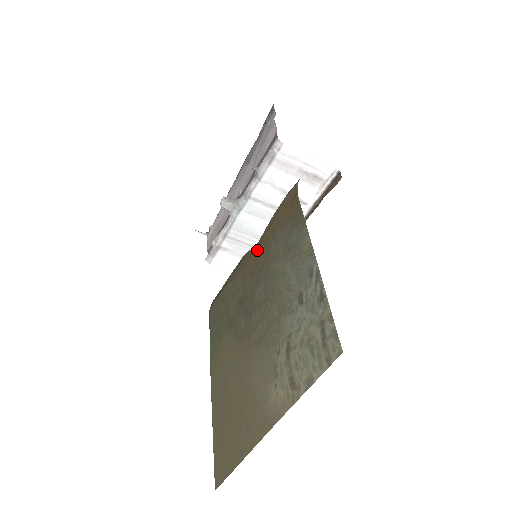
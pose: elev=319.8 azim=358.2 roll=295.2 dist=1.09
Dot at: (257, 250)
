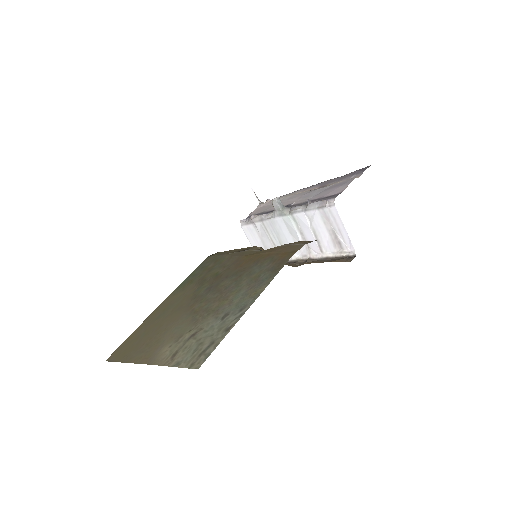
Dot at: (253, 256)
